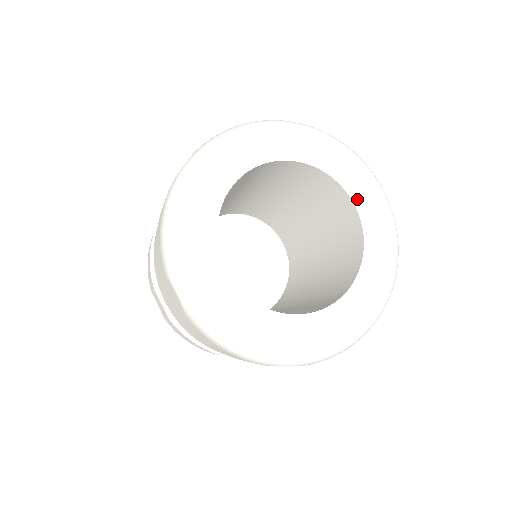
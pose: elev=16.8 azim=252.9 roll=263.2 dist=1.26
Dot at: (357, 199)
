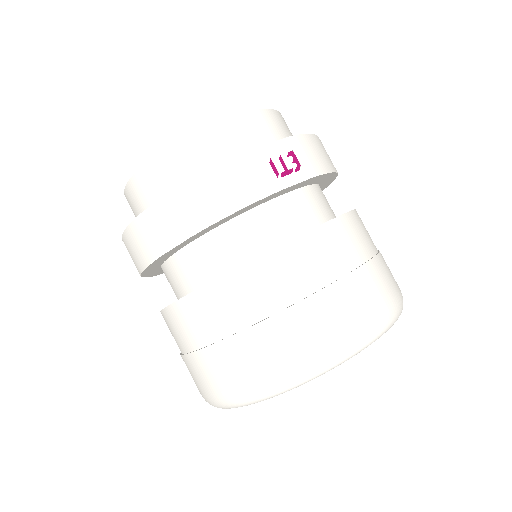
Dot at: occluded
